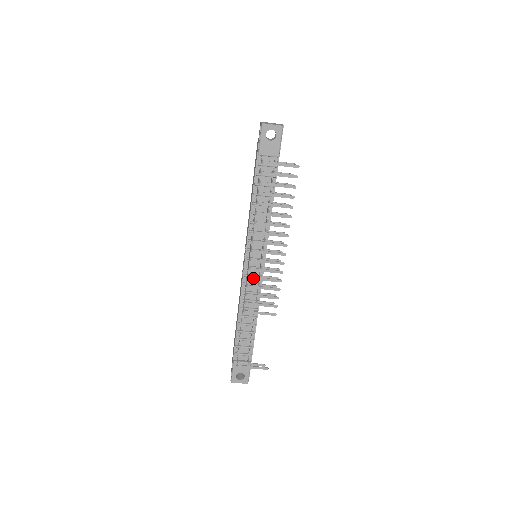
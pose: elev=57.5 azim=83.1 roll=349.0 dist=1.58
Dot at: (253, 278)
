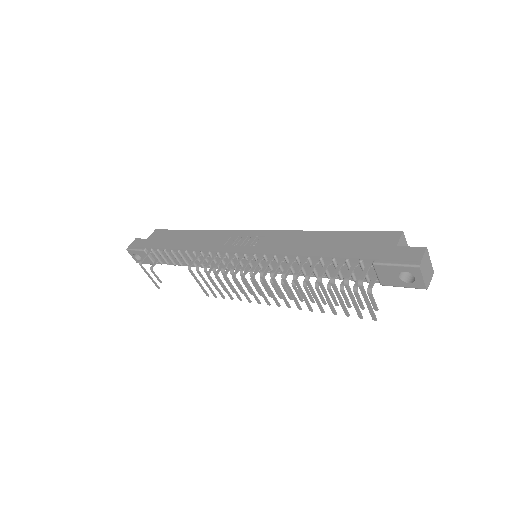
Dot at: (225, 276)
